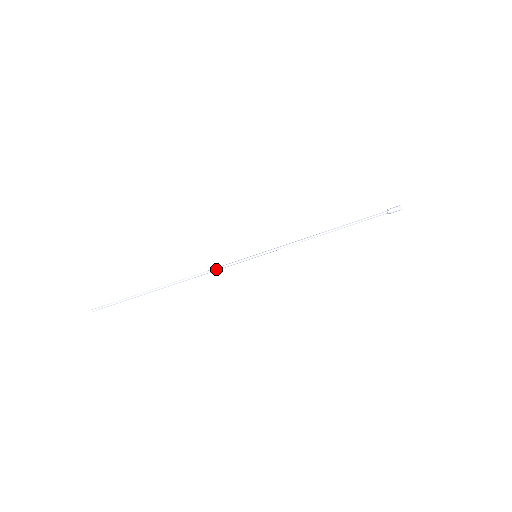
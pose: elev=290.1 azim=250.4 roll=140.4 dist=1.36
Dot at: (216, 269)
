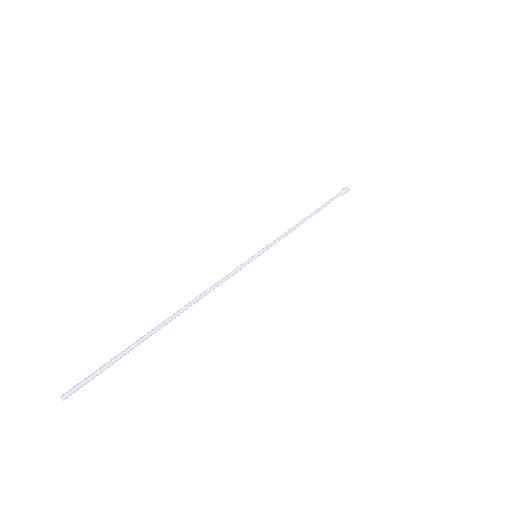
Dot at: (220, 280)
